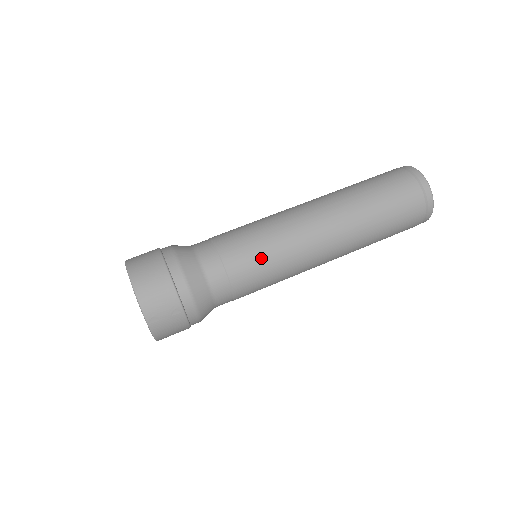
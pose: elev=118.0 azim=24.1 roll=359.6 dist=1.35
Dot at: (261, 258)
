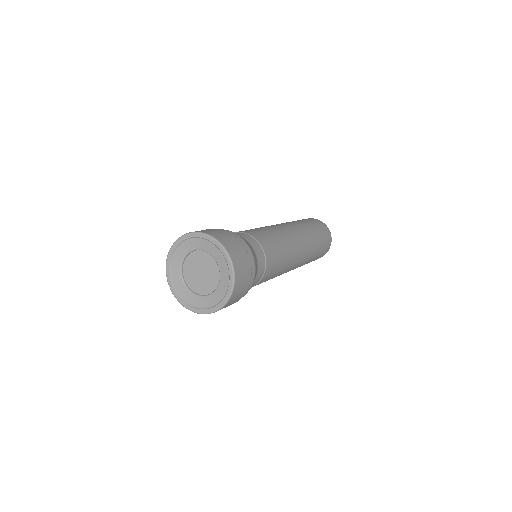
Dot at: (275, 243)
